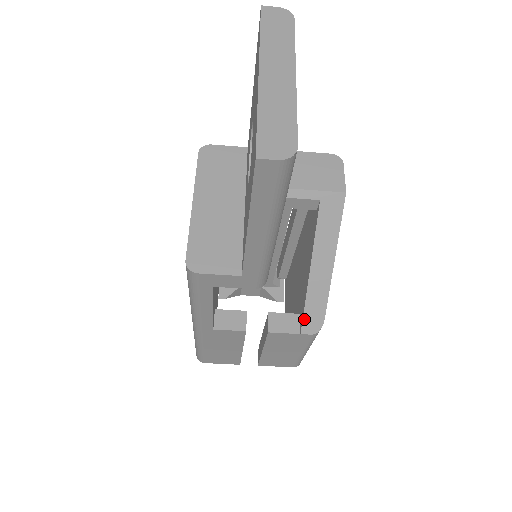
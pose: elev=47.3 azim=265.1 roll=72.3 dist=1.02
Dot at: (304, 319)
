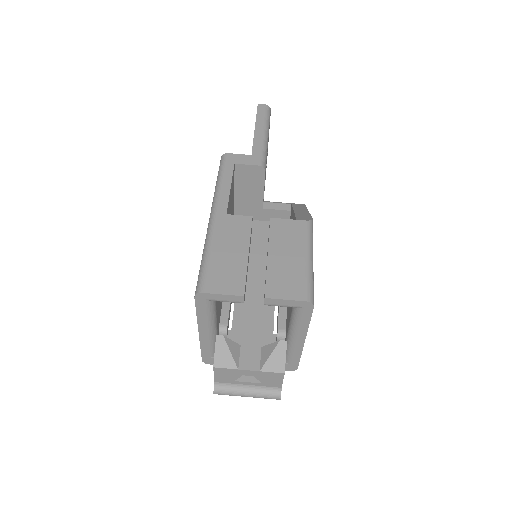
Dot at: (297, 218)
